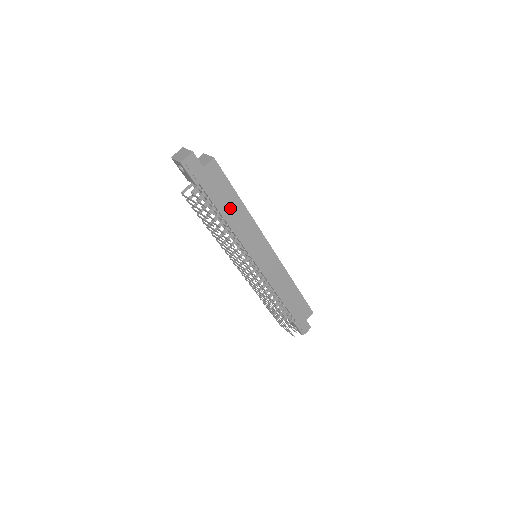
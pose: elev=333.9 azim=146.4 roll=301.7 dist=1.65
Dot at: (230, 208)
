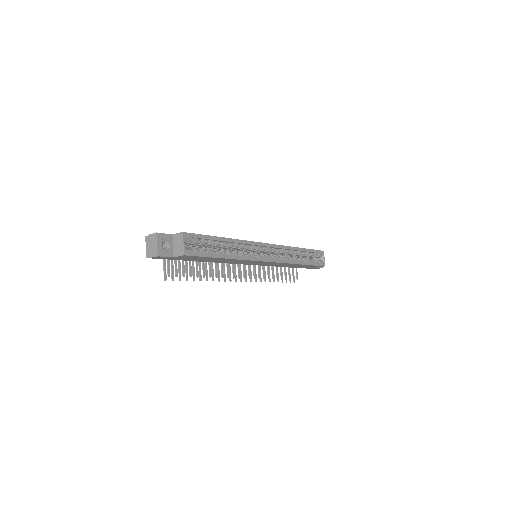
Dot at: (213, 260)
